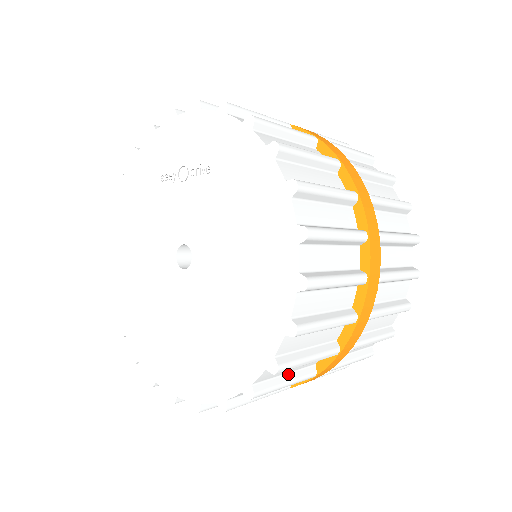
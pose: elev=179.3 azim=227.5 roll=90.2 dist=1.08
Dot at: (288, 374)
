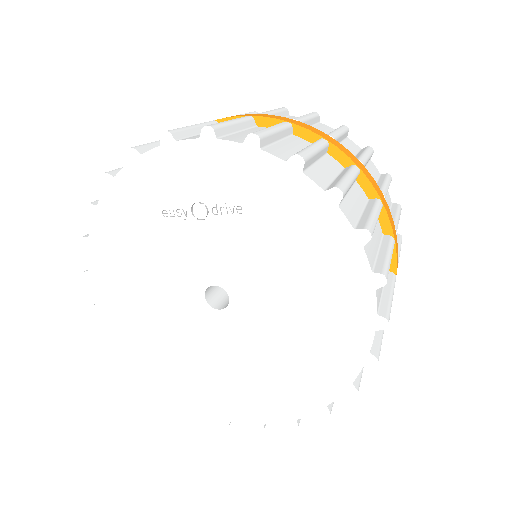
Dot at: occluded
